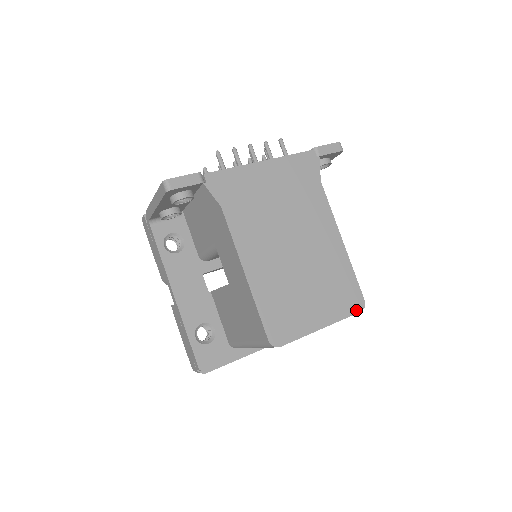
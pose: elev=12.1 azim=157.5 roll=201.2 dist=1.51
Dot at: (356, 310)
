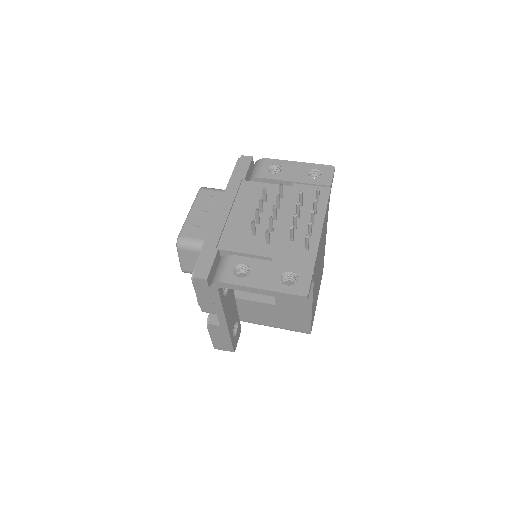
Dot at: occluded
